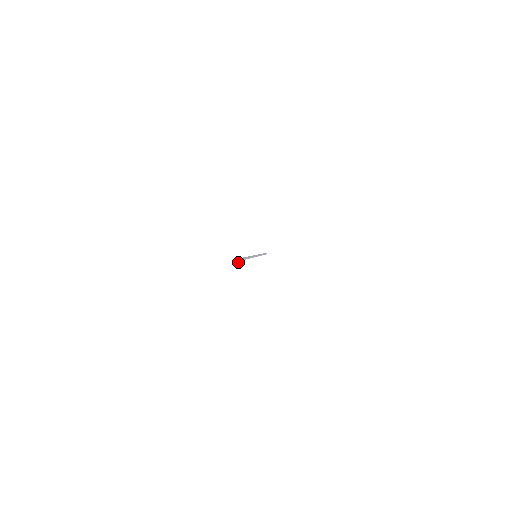
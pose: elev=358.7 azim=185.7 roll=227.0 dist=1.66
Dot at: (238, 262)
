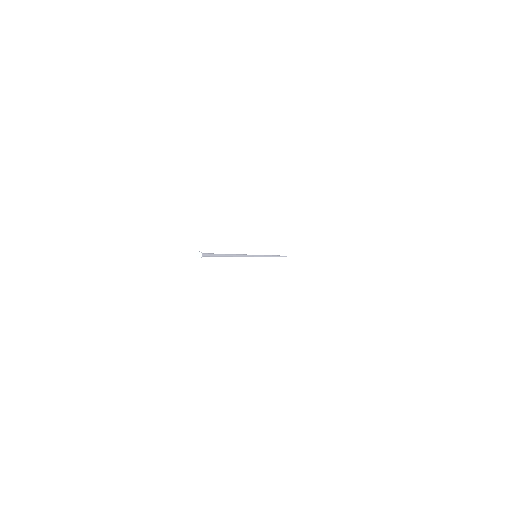
Dot at: (198, 257)
